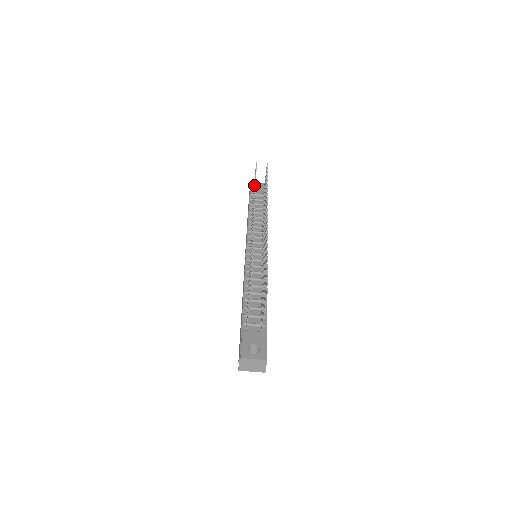
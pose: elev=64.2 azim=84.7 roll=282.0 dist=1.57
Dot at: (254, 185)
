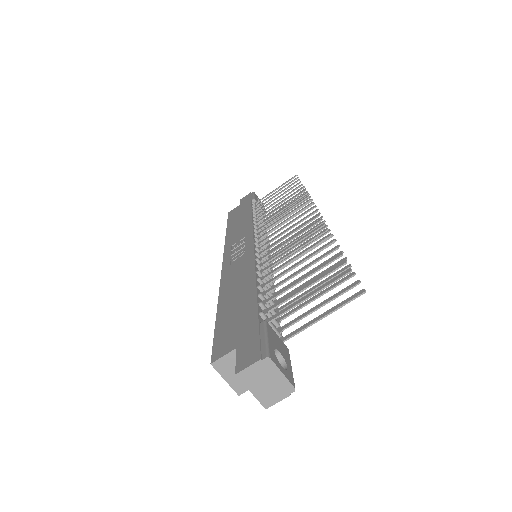
Dot at: (282, 191)
